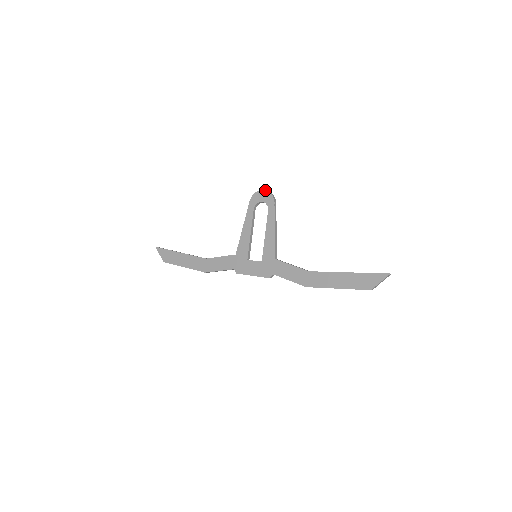
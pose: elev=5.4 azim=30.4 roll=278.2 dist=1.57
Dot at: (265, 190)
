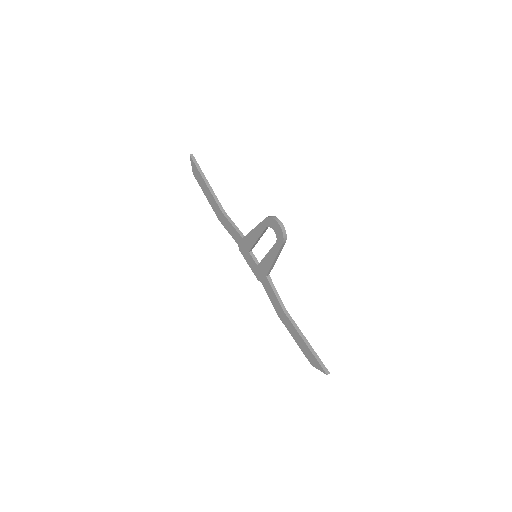
Dot at: (280, 227)
